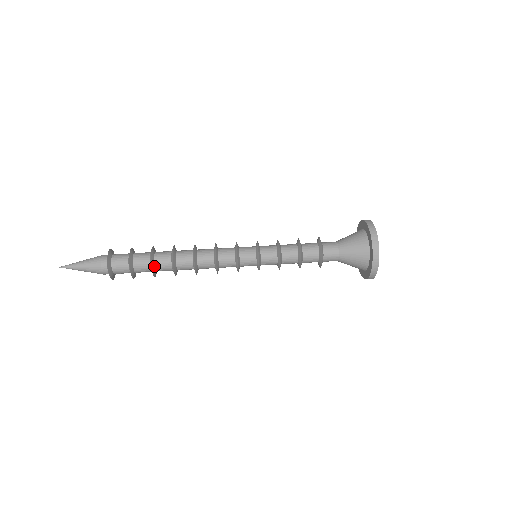
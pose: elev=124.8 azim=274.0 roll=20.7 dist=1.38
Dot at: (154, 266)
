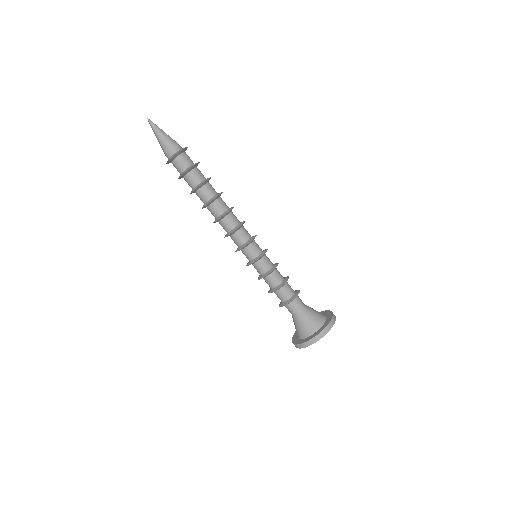
Dot at: (199, 188)
